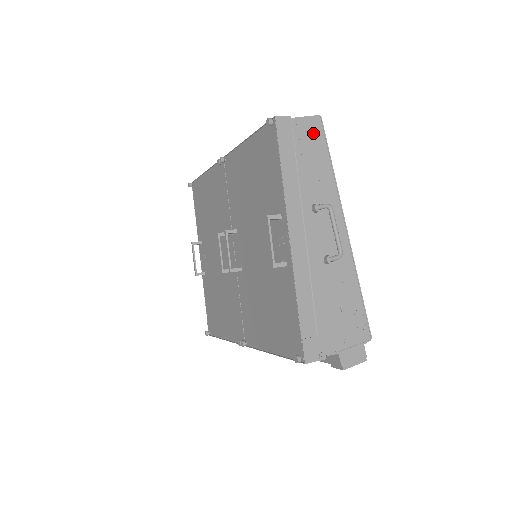
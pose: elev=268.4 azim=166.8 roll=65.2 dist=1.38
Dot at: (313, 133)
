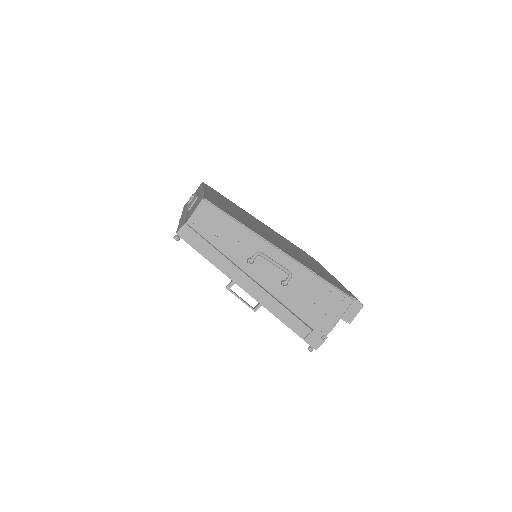
Dot at: (208, 216)
